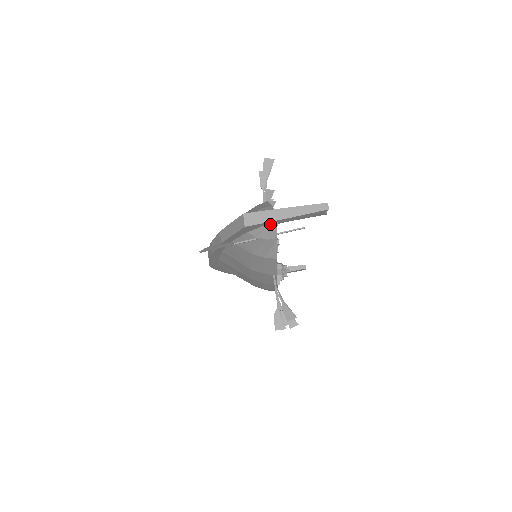
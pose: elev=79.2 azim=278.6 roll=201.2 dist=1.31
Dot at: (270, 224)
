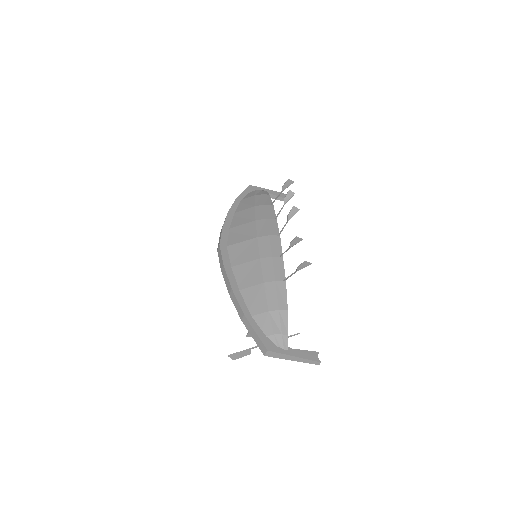
Dot at: occluded
